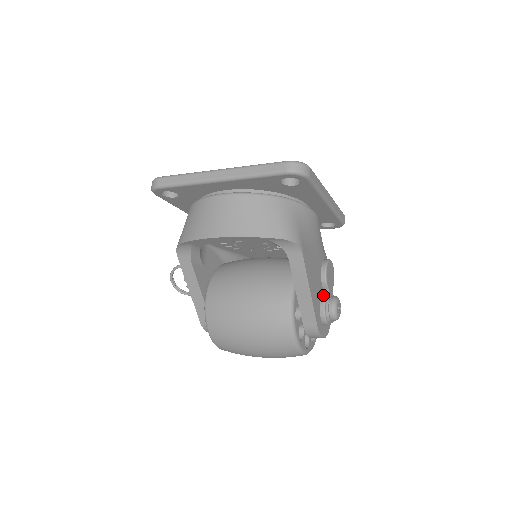
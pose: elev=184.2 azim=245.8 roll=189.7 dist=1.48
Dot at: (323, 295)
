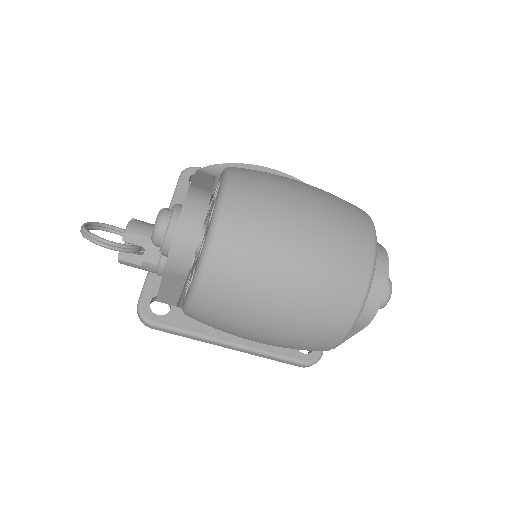
Dot at: occluded
